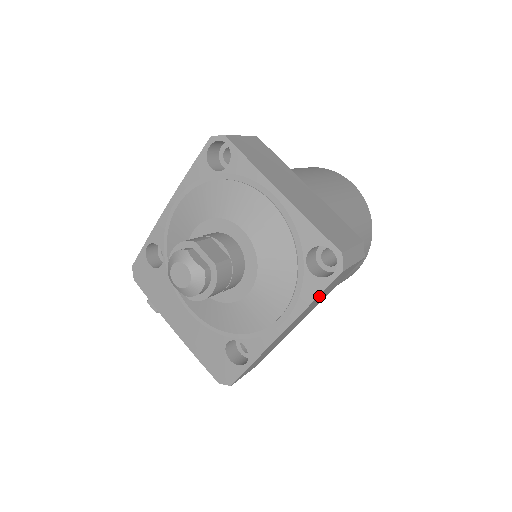
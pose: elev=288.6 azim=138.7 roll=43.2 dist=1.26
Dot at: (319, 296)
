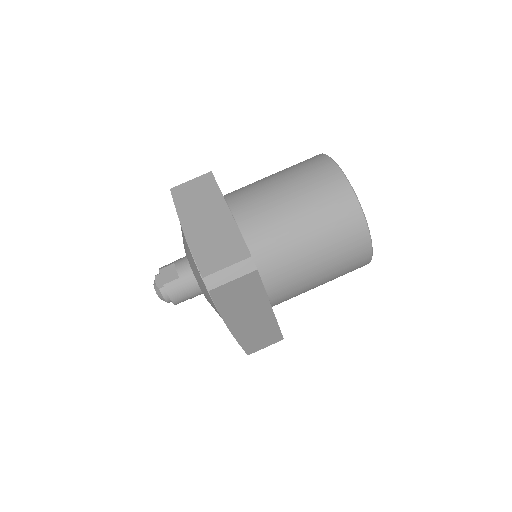
Dot at: (222, 304)
